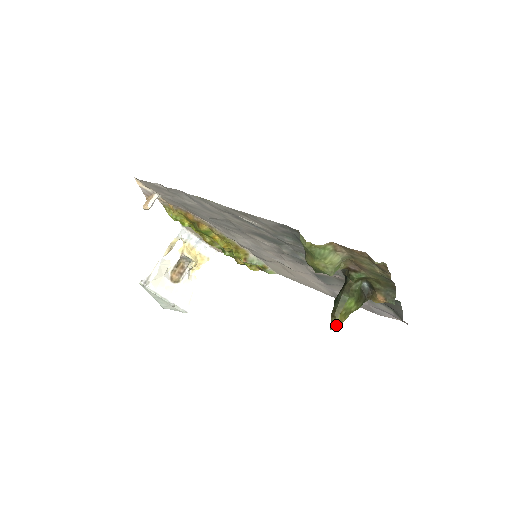
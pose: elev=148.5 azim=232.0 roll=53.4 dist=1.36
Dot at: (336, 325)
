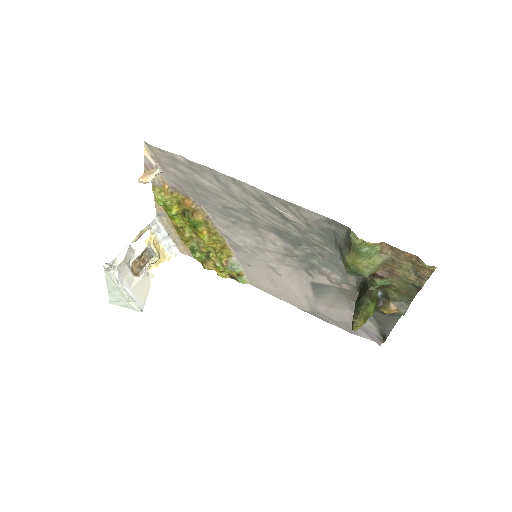
Dot at: (359, 327)
